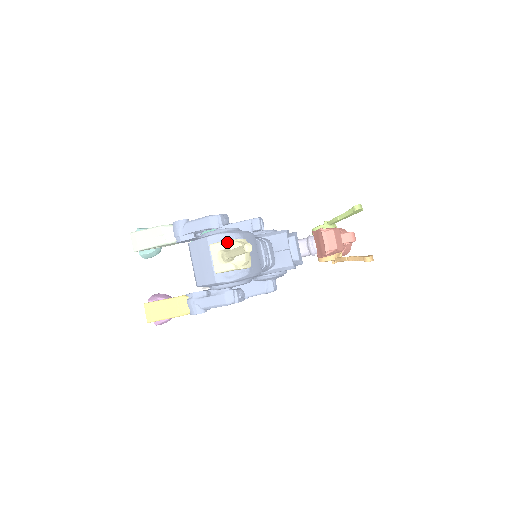
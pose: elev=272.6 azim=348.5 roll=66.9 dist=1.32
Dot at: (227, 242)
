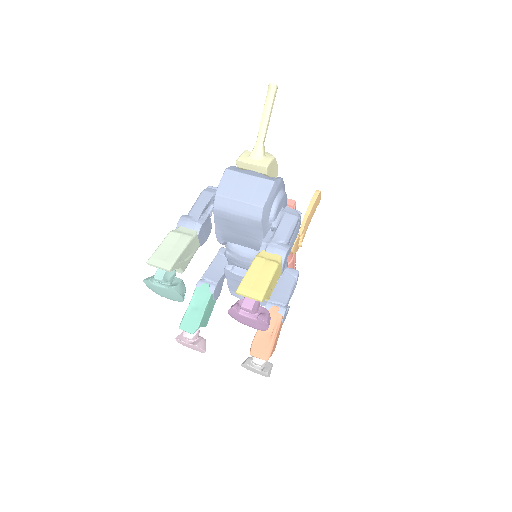
Dot at: (245, 151)
